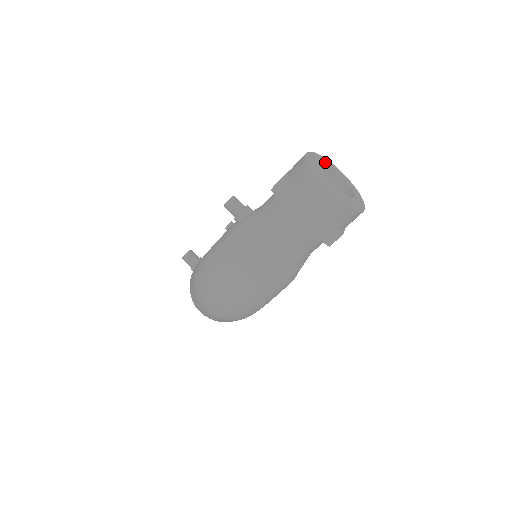
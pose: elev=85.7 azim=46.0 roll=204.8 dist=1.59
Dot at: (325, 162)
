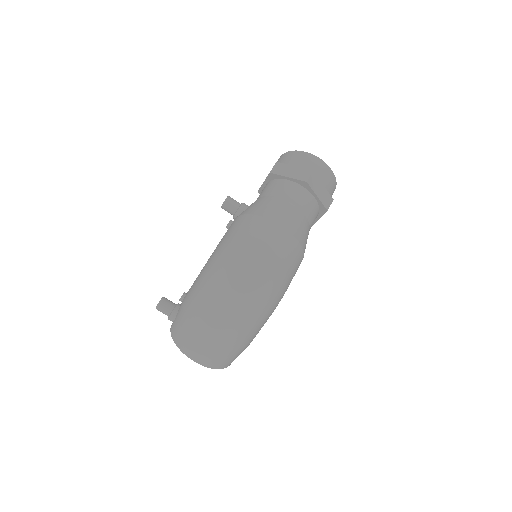
Dot at: occluded
